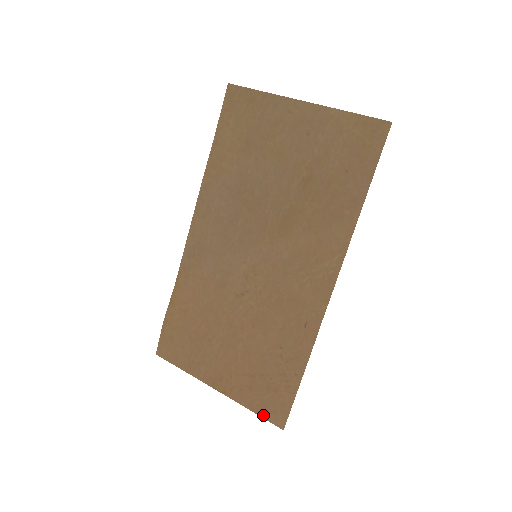
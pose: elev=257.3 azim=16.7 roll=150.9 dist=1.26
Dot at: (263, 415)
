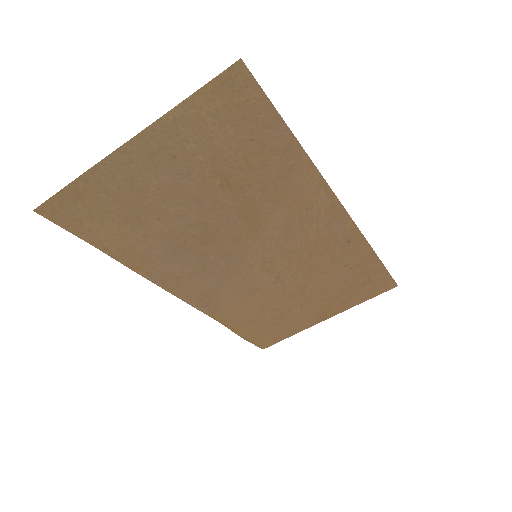
Dot at: (376, 295)
